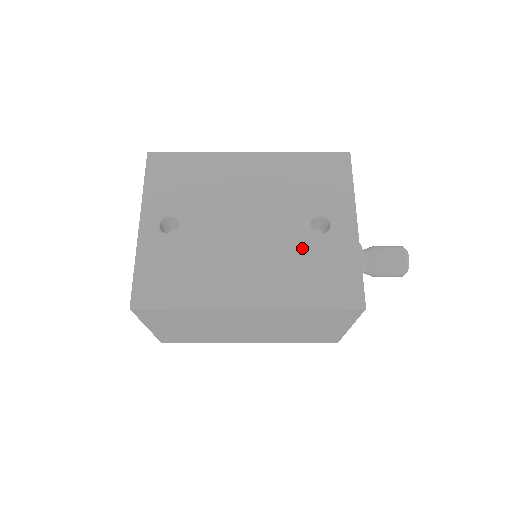
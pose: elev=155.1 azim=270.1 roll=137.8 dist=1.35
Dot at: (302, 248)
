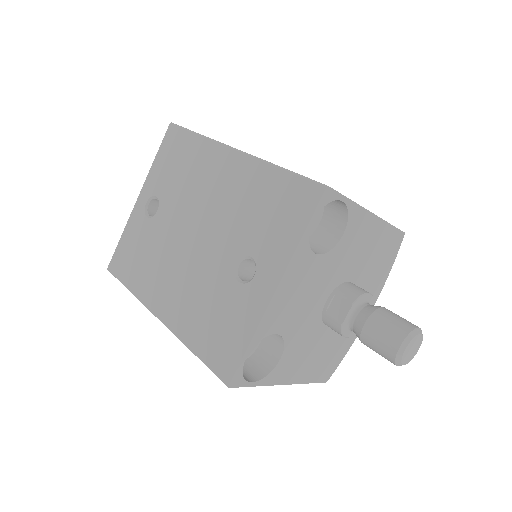
Dot at: (217, 287)
